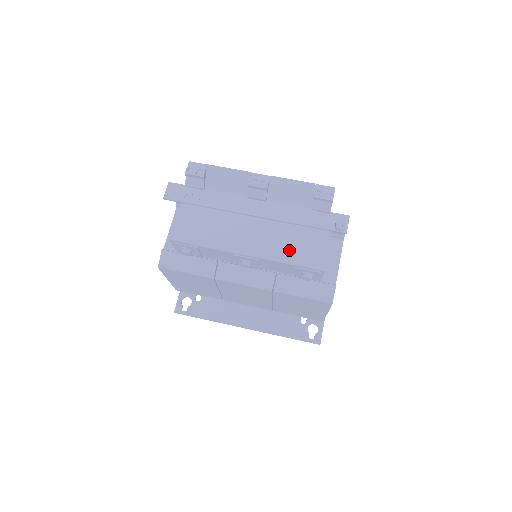
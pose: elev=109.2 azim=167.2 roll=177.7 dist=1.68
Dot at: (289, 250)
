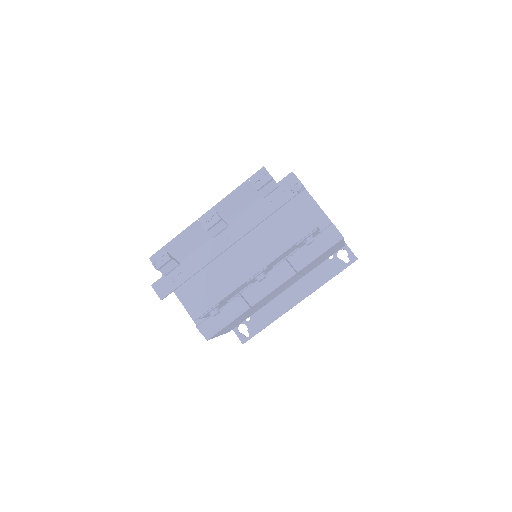
Dot at: (279, 239)
